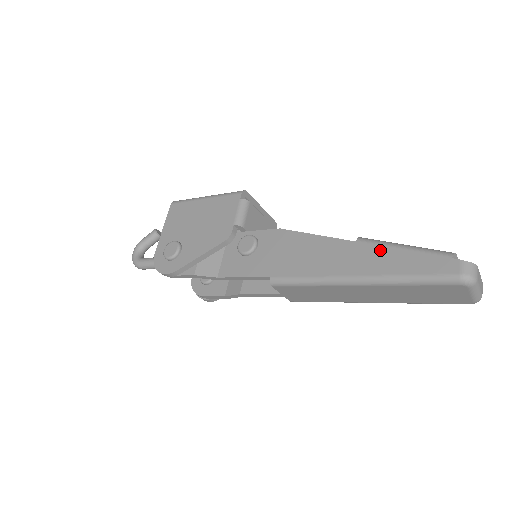
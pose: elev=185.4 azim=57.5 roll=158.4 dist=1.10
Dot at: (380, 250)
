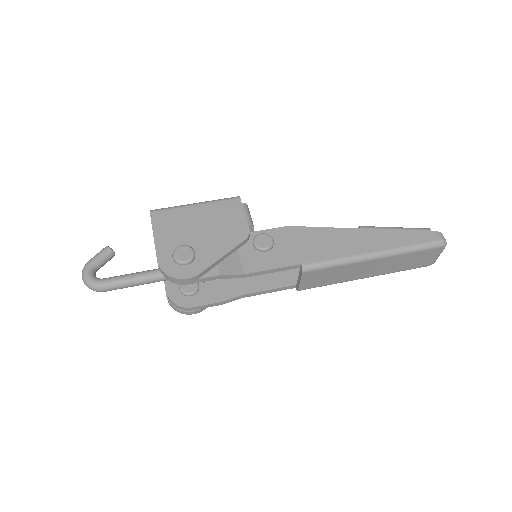
Dot at: (382, 232)
